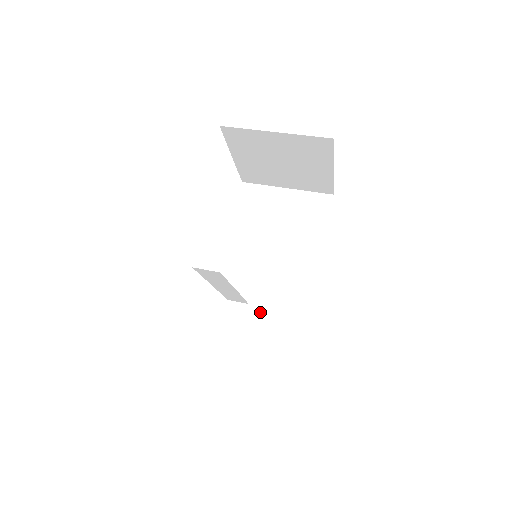
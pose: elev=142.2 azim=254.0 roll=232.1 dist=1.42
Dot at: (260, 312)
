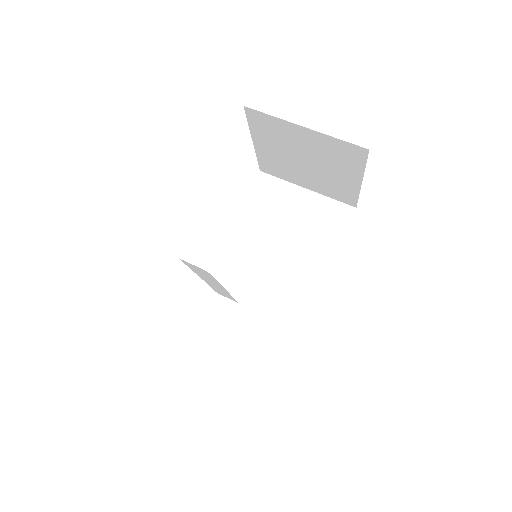
Dot at: (251, 310)
